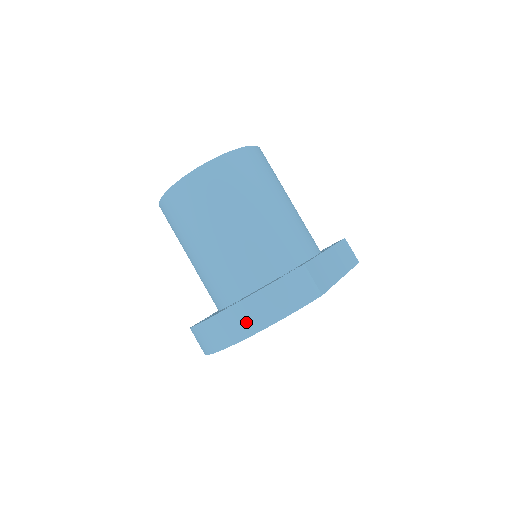
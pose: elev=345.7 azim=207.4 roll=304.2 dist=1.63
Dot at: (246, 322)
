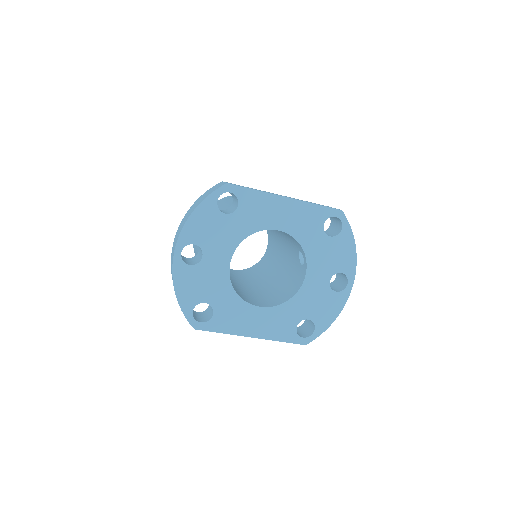
Dot at: (178, 234)
